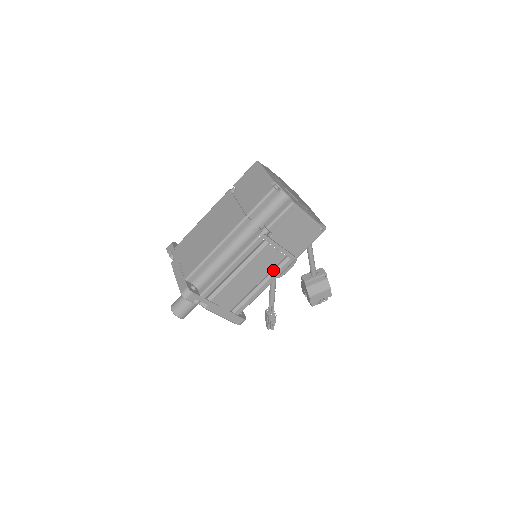
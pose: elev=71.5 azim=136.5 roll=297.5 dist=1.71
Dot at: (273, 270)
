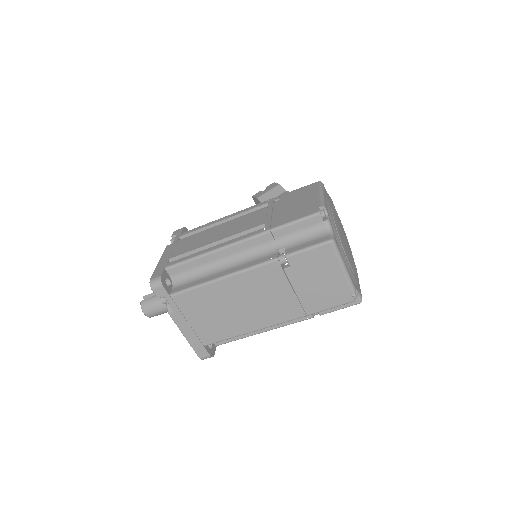
Dot at: occluded
